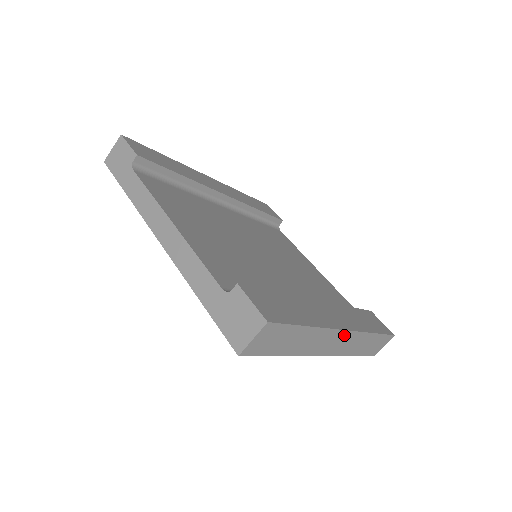
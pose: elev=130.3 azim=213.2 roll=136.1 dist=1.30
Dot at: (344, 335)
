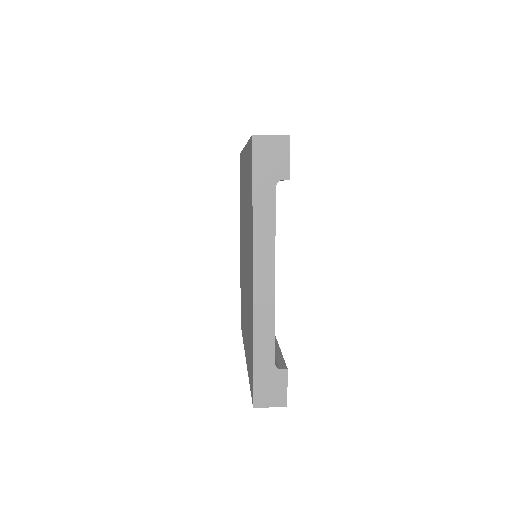
Dot at: occluded
